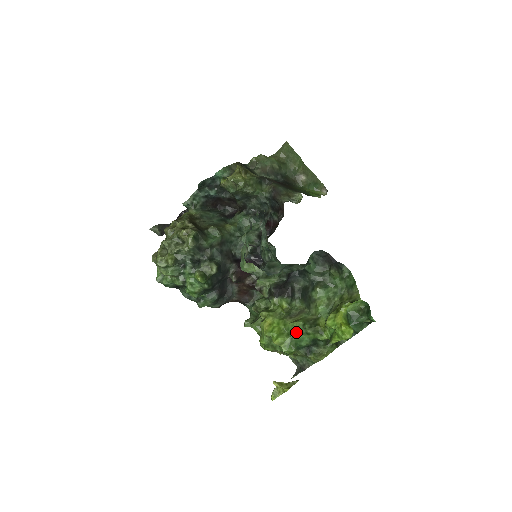
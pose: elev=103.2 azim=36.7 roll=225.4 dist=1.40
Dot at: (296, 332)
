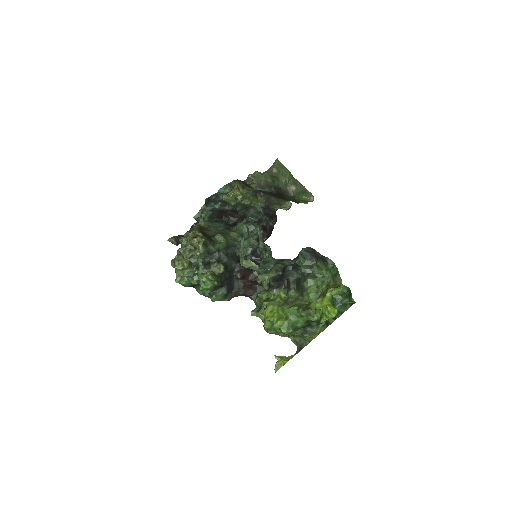
Dot at: (292, 316)
